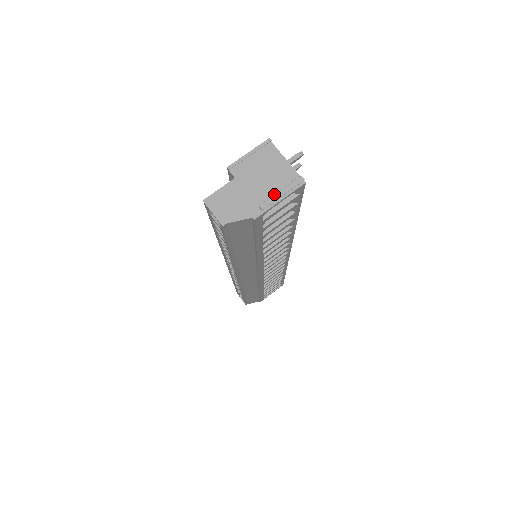
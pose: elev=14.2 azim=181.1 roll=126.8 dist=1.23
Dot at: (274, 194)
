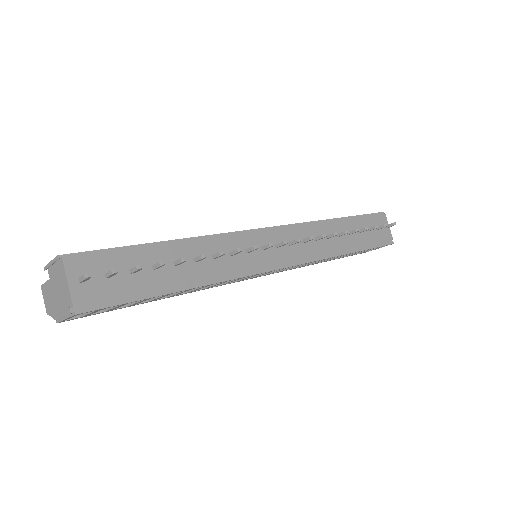
Dot at: occluded
